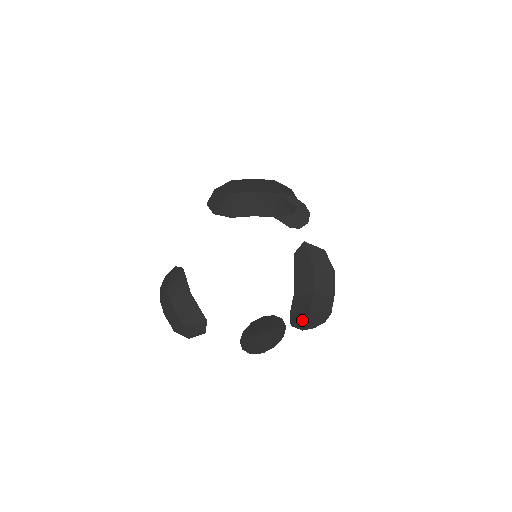
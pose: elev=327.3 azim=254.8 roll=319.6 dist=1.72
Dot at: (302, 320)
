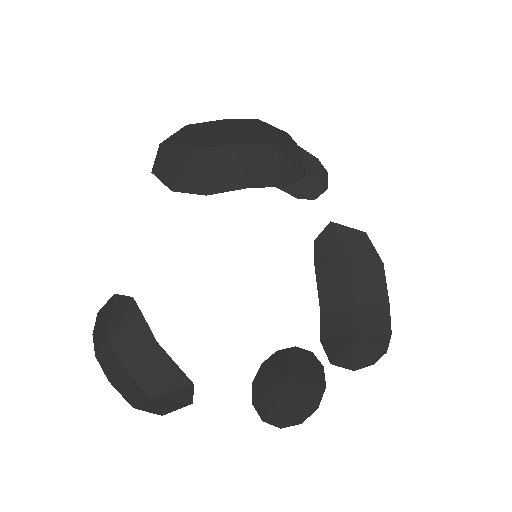
Dot at: (348, 352)
